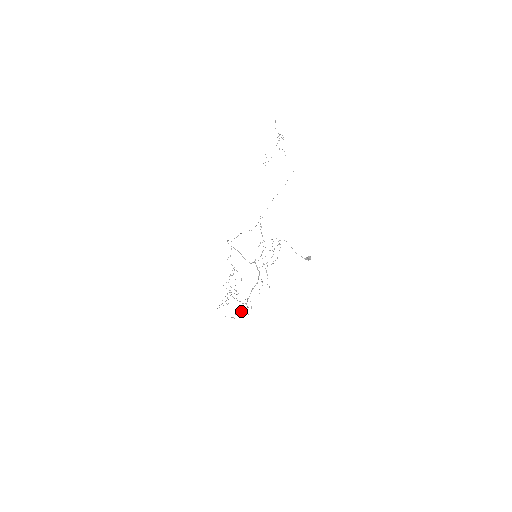
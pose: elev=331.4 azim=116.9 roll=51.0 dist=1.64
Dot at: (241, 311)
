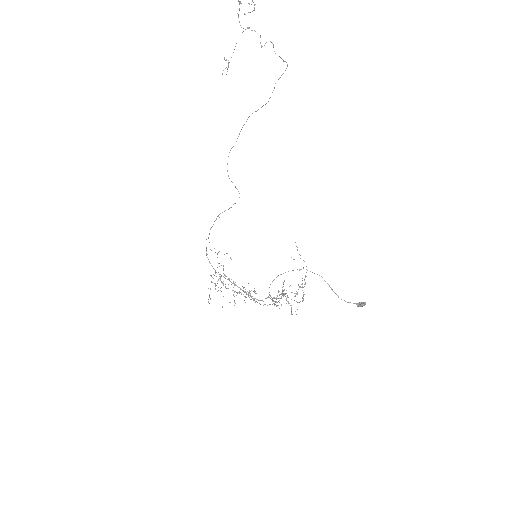
Dot at: occluded
